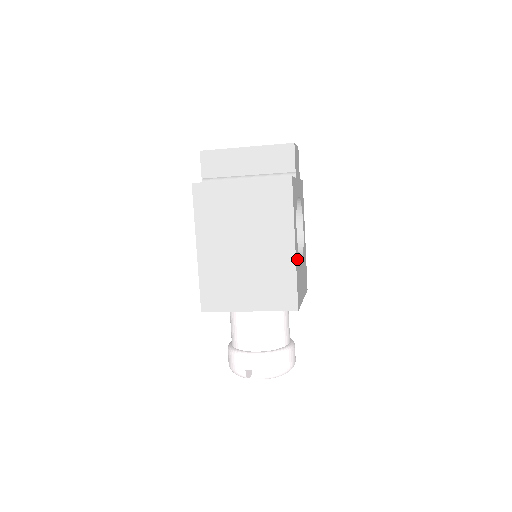
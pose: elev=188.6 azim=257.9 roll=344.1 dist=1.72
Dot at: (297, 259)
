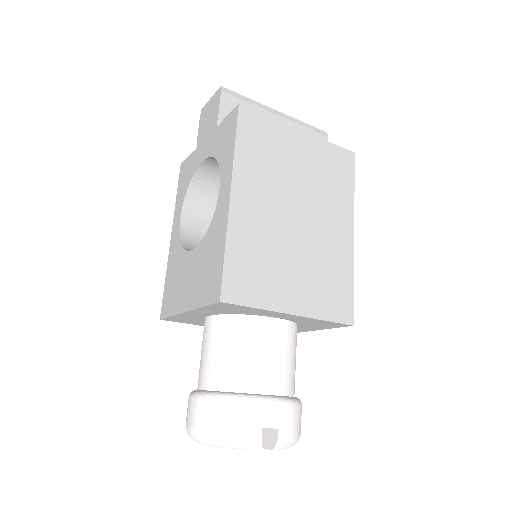
Dot at: occluded
